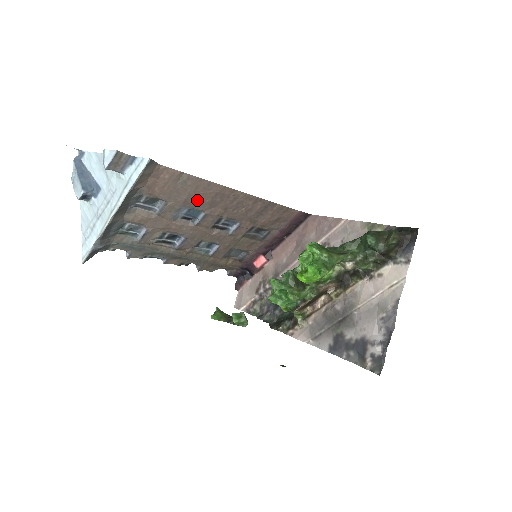
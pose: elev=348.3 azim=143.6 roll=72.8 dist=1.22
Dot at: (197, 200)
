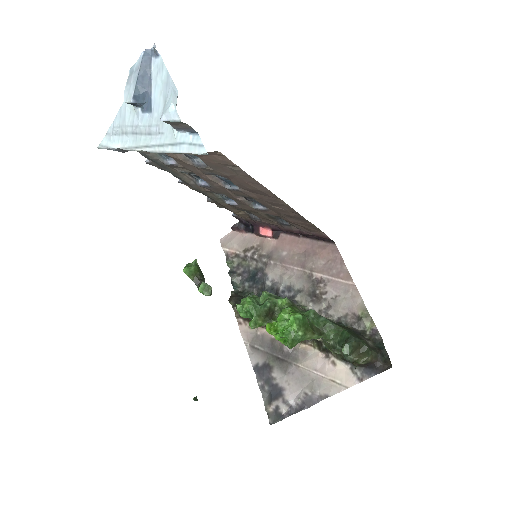
Dot at: (238, 181)
